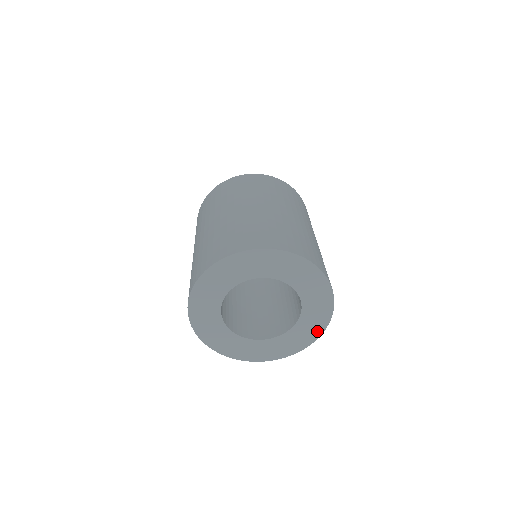
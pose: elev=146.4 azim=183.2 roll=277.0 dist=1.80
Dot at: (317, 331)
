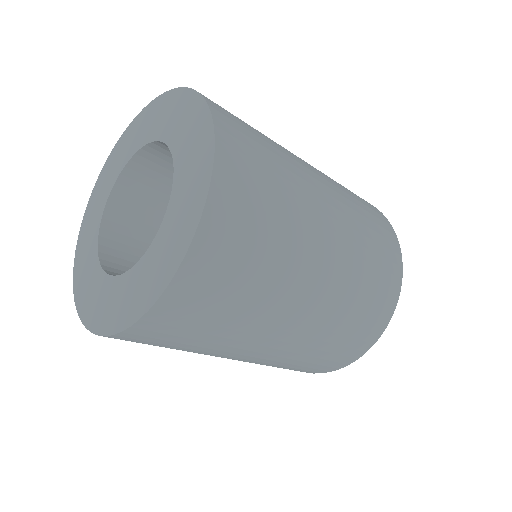
Dot at: (180, 248)
